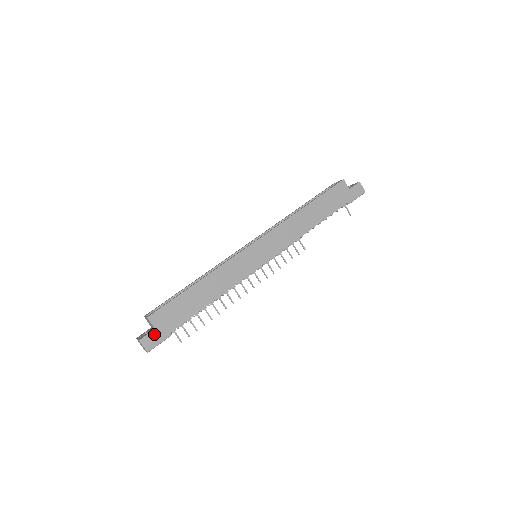
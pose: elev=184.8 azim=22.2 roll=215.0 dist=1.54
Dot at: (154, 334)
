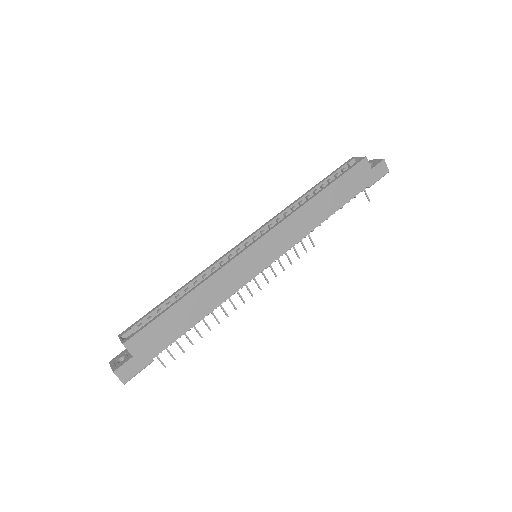
Dot at: (132, 363)
